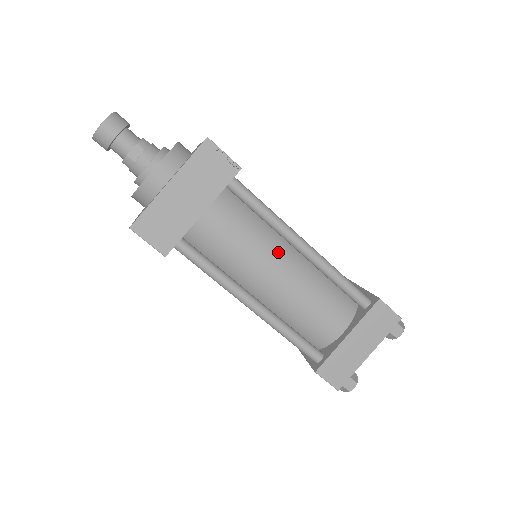
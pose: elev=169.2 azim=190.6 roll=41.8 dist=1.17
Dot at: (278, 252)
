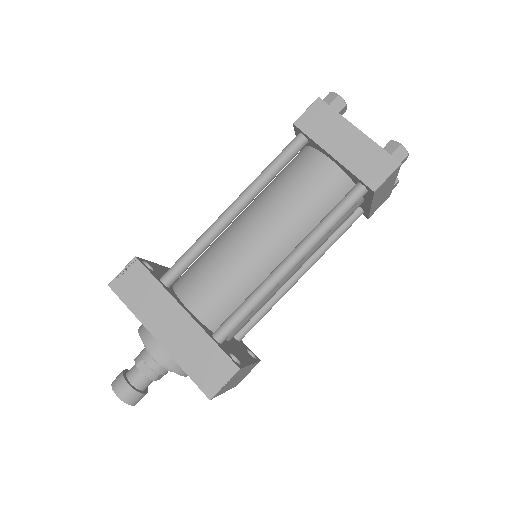
Dot at: occluded
